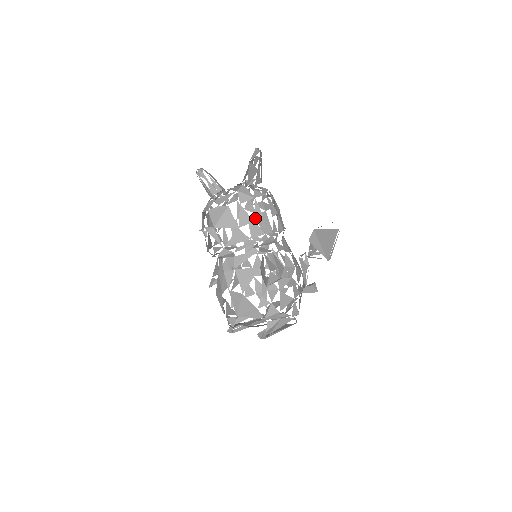
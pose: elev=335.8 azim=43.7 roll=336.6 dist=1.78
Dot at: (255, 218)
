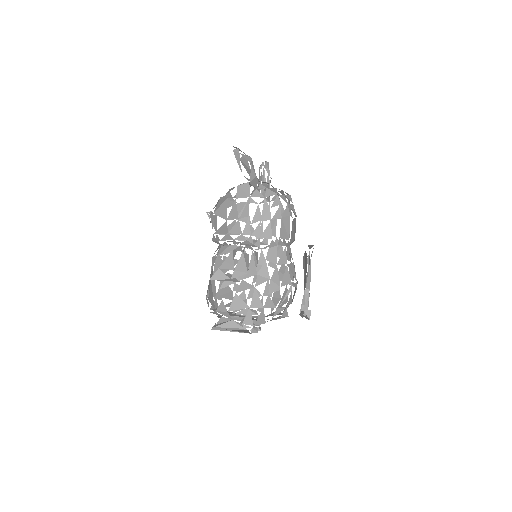
Dot at: (241, 216)
